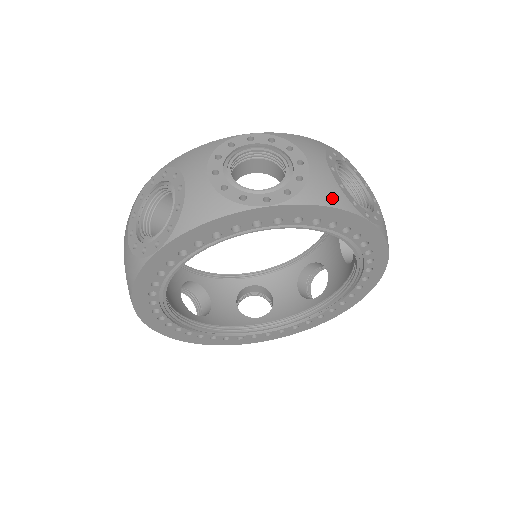
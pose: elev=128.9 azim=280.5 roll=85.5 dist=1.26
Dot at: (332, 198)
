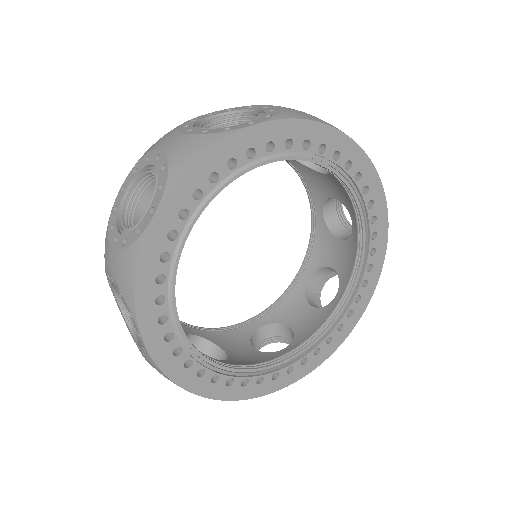
Dot at: (198, 148)
